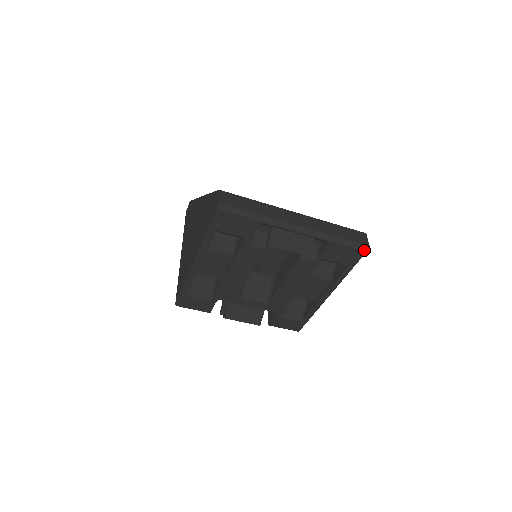
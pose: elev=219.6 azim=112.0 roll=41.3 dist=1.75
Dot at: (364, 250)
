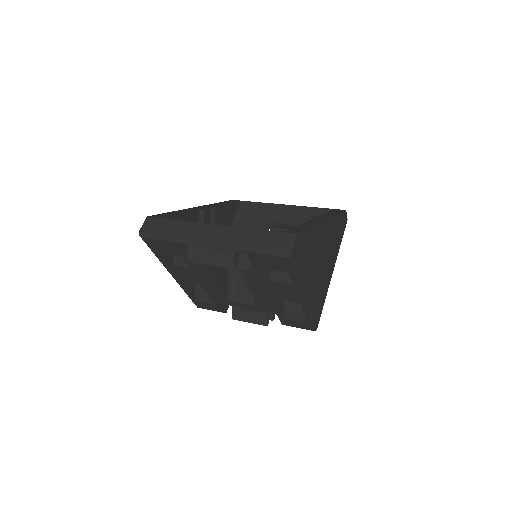
Dot at: (286, 257)
